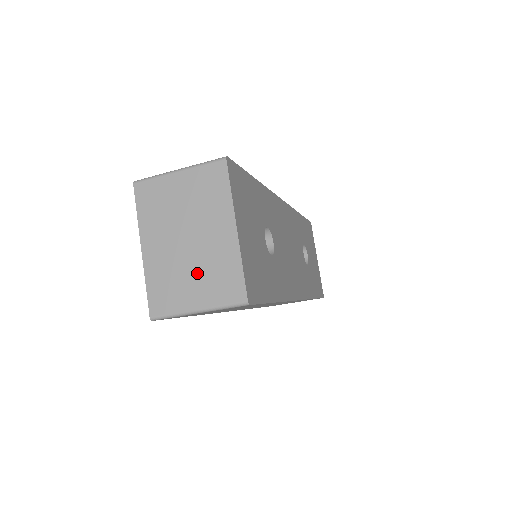
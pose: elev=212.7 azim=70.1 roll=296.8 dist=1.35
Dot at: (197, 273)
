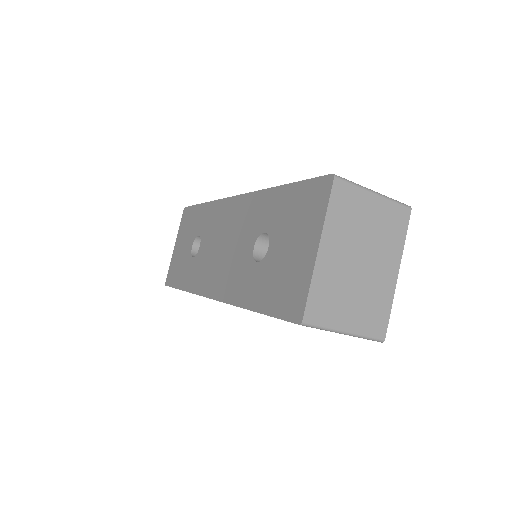
Dot at: (358, 297)
